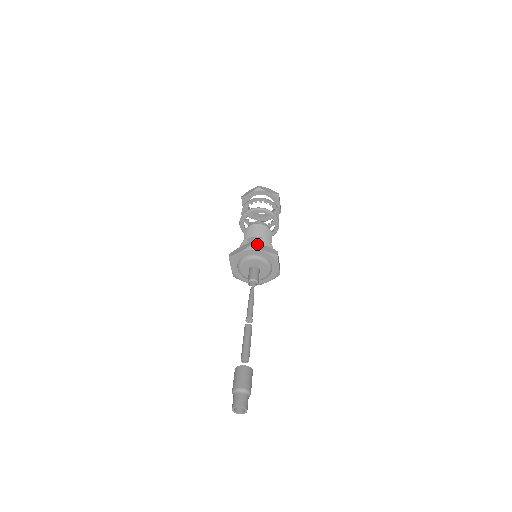
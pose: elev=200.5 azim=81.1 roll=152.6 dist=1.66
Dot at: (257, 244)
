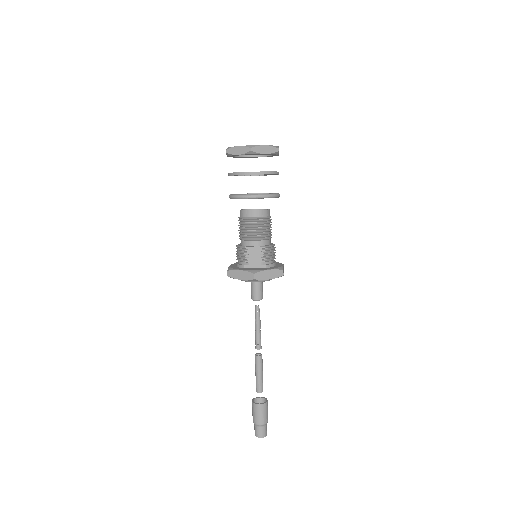
Dot at: (261, 273)
